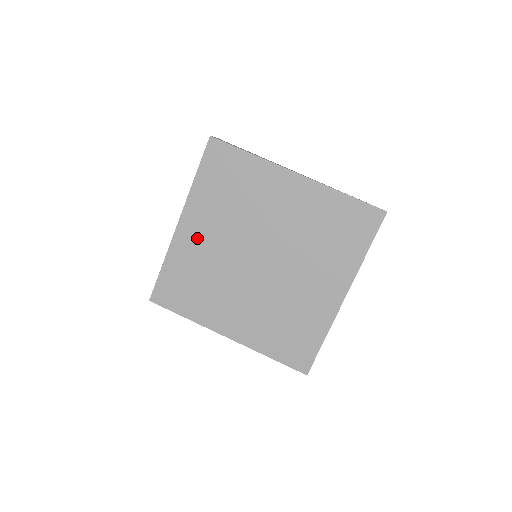
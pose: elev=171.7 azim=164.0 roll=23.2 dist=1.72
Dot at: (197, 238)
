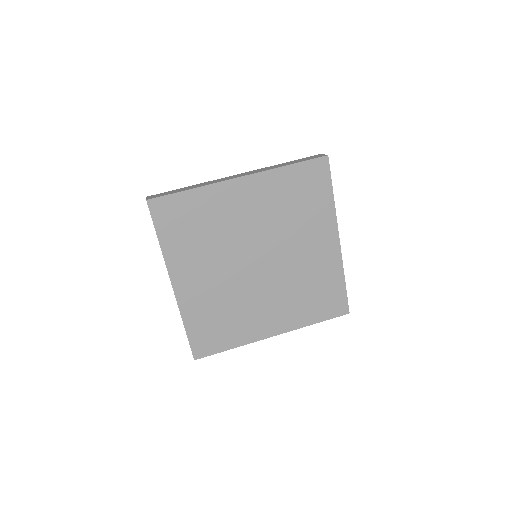
Dot at: (238, 202)
